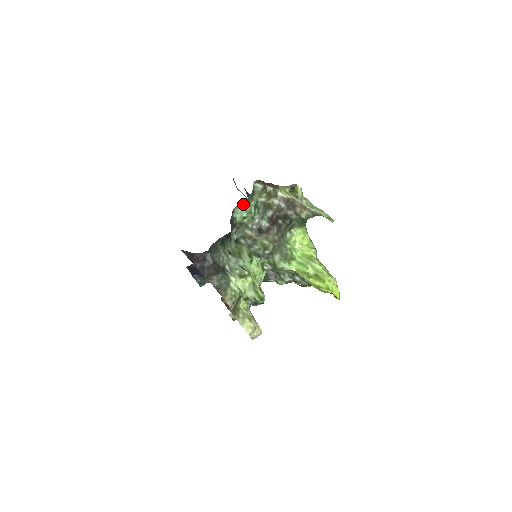
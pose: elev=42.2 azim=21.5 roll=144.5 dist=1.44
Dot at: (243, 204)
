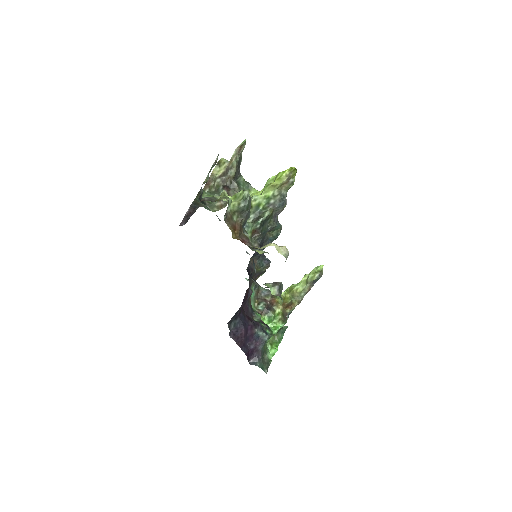
Dot at: occluded
